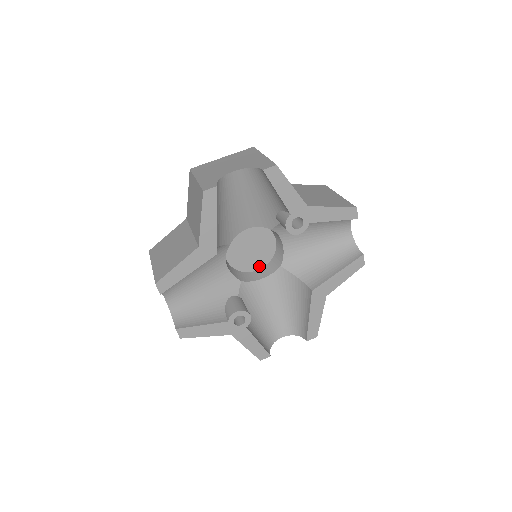
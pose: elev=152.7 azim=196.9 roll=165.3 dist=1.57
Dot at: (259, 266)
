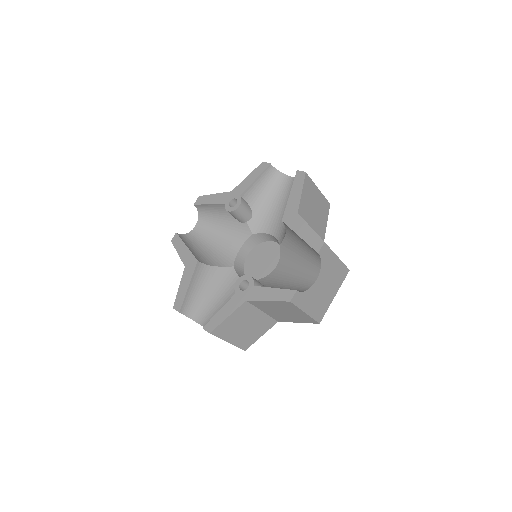
Dot at: occluded
